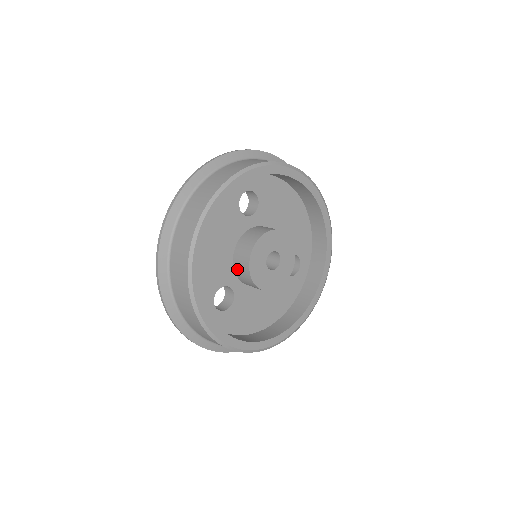
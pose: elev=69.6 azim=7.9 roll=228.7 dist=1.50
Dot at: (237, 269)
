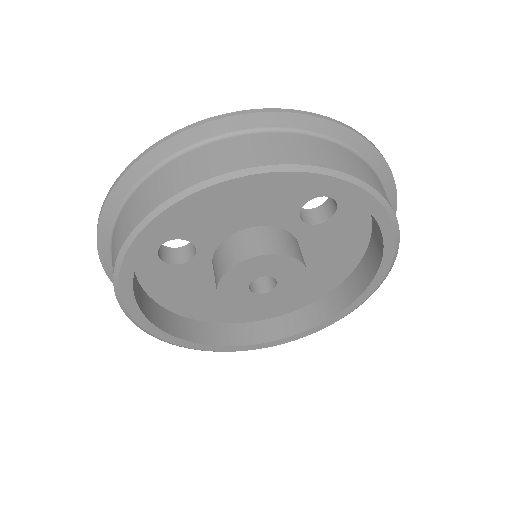
Dot at: (225, 247)
